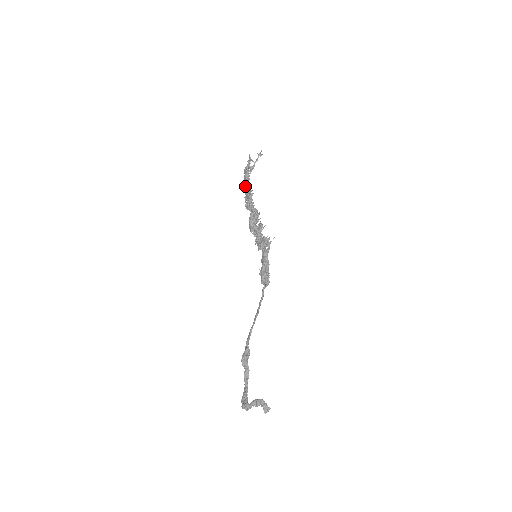
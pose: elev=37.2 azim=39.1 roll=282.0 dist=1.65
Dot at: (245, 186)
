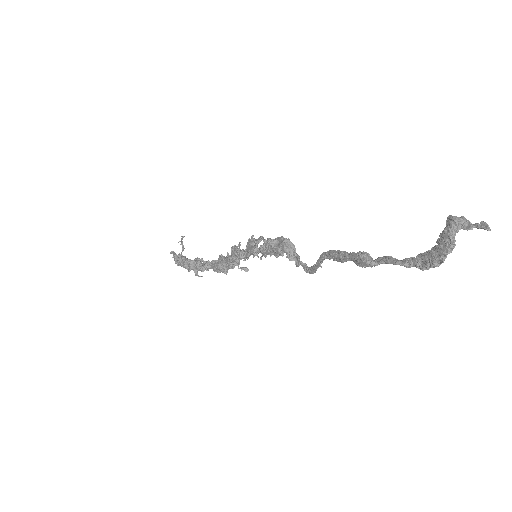
Dot at: (186, 260)
